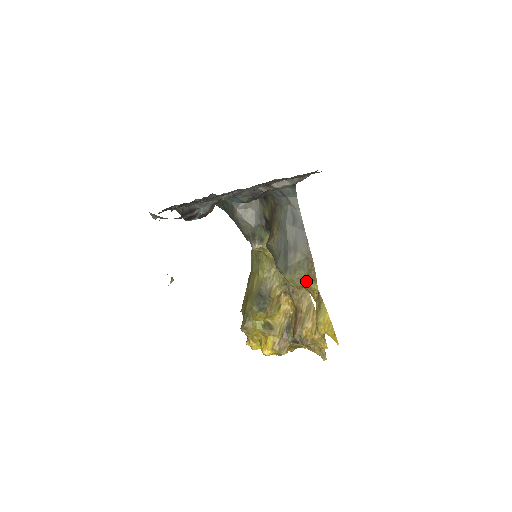
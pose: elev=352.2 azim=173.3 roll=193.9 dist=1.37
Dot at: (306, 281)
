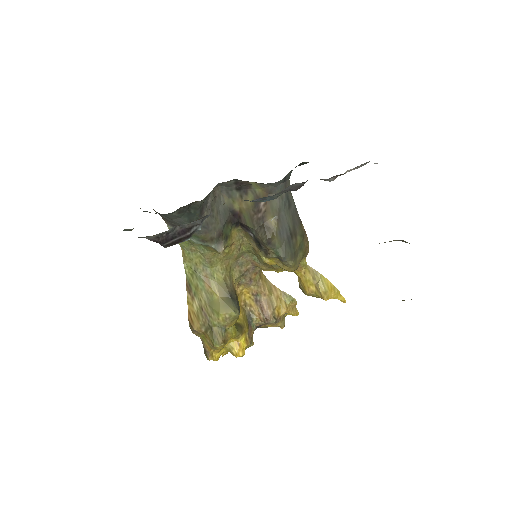
Dot at: (301, 260)
